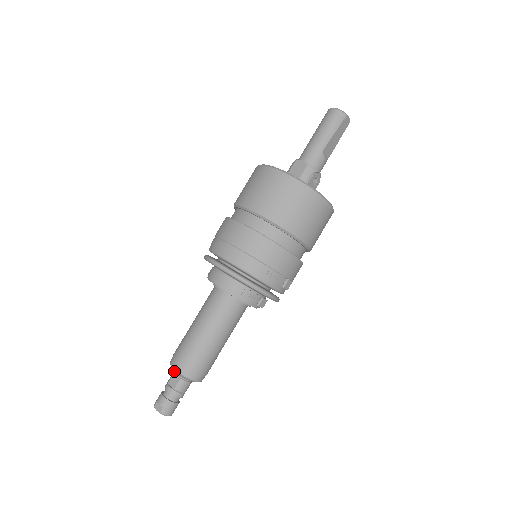
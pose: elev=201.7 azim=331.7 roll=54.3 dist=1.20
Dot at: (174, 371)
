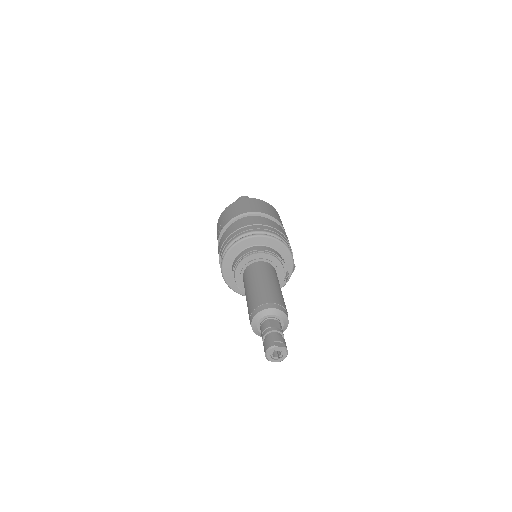
Dot at: (265, 320)
